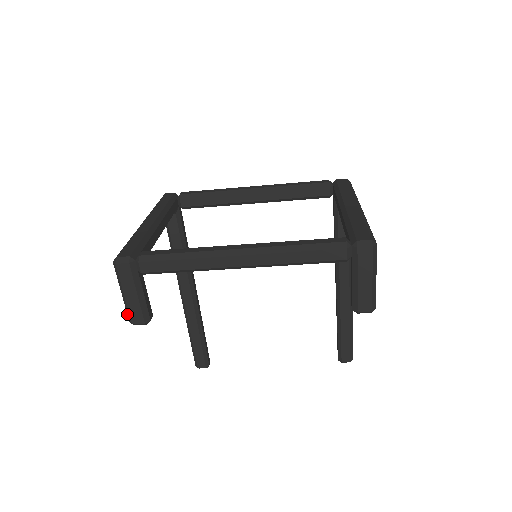
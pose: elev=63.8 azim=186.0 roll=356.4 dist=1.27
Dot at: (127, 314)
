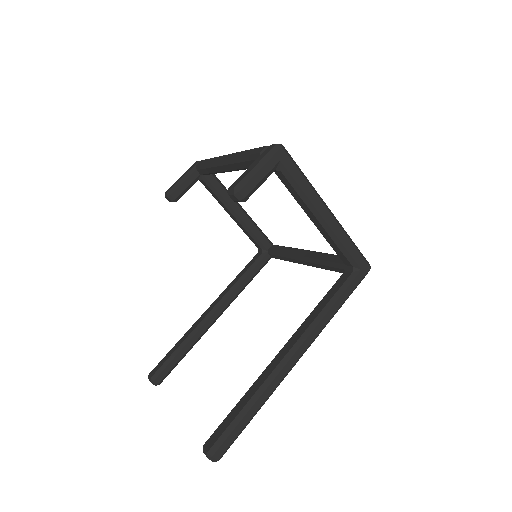
Dot at: occluded
